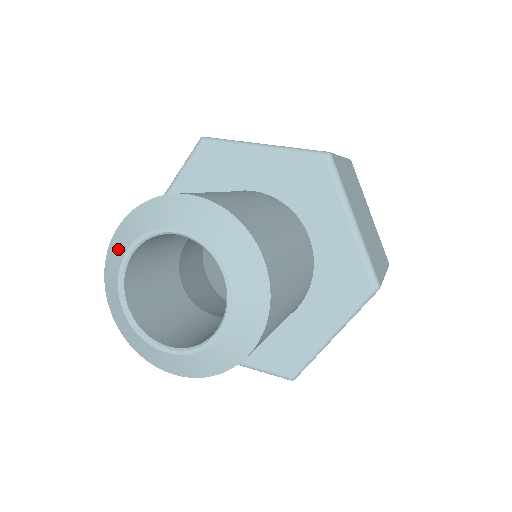
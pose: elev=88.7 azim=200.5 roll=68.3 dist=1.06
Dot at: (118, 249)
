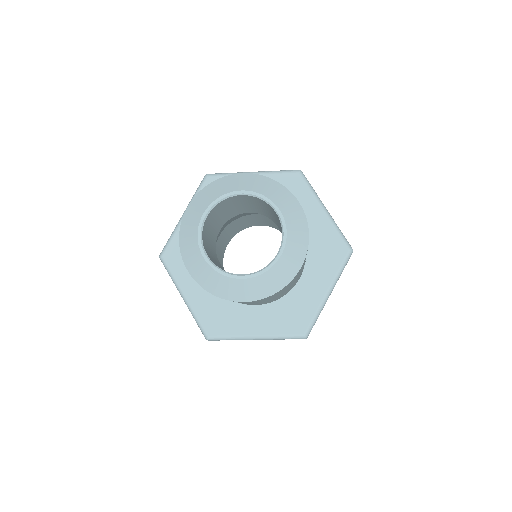
Dot at: (193, 217)
